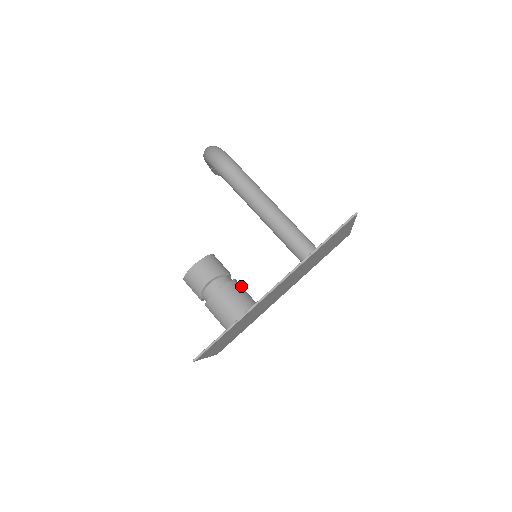
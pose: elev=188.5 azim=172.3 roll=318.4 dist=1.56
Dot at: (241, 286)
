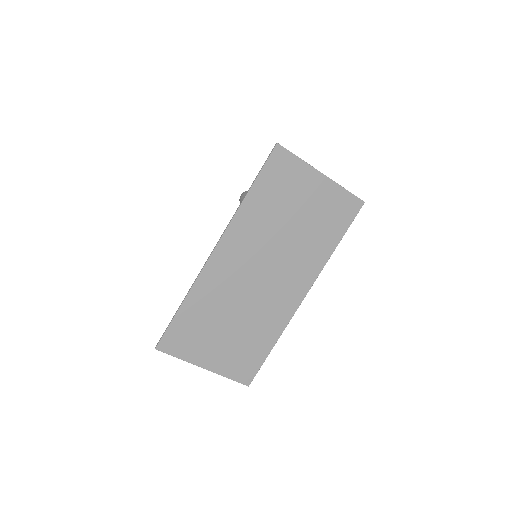
Dot at: occluded
